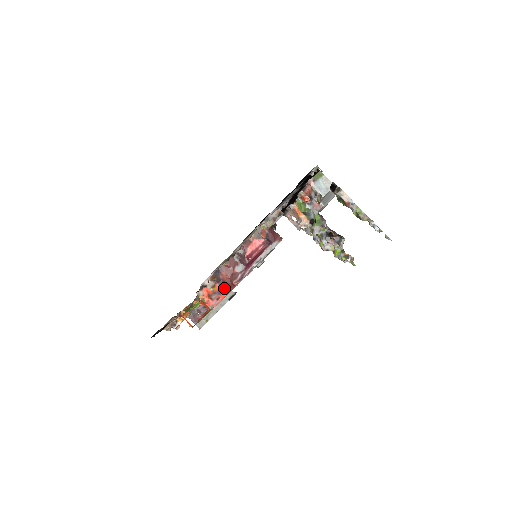
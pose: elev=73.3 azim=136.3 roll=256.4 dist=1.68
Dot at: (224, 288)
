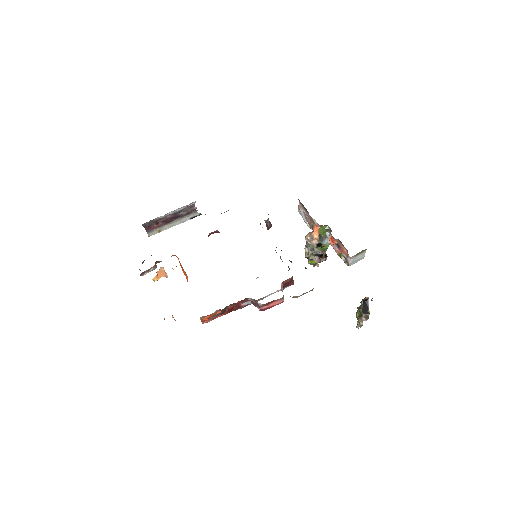
Dot at: (224, 313)
